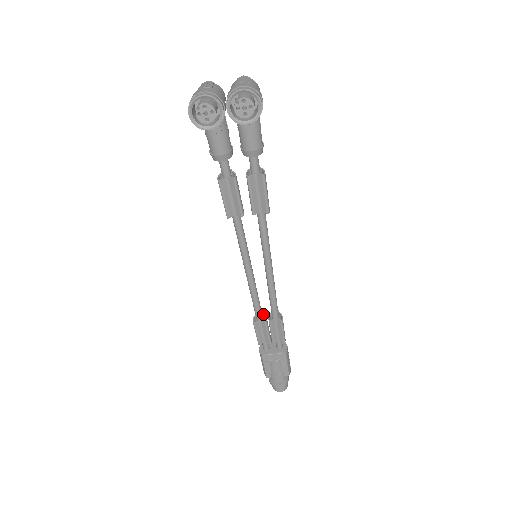
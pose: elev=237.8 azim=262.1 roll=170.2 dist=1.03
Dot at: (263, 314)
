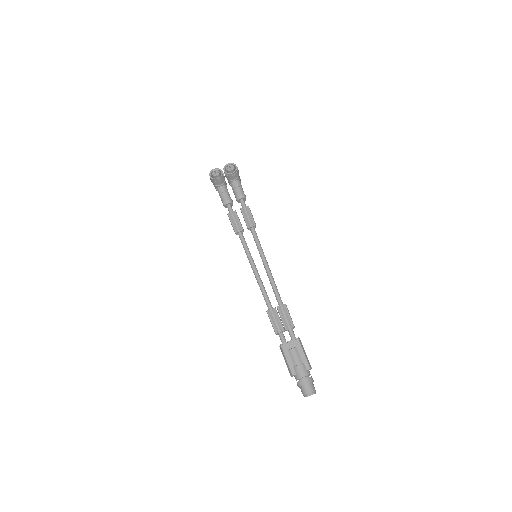
Dot at: occluded
